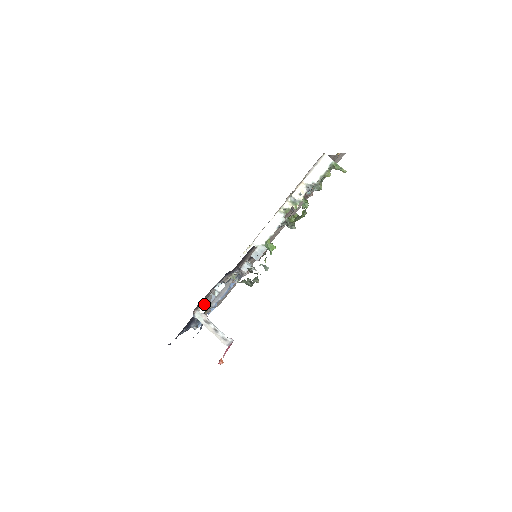
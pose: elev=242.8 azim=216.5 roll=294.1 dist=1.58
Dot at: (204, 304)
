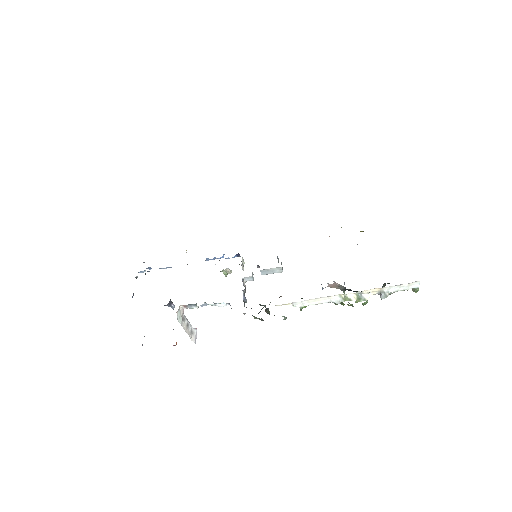
Dot at: (190, 305)
